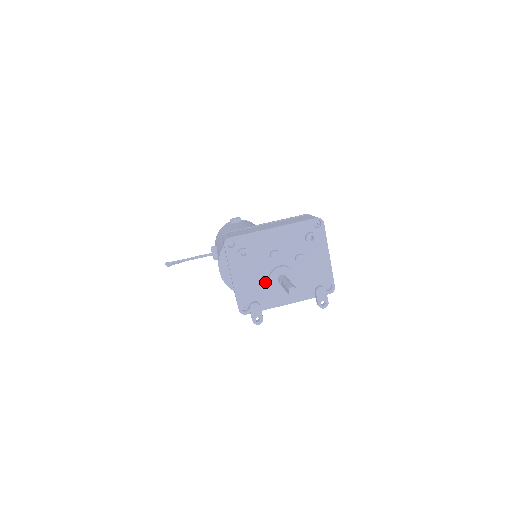
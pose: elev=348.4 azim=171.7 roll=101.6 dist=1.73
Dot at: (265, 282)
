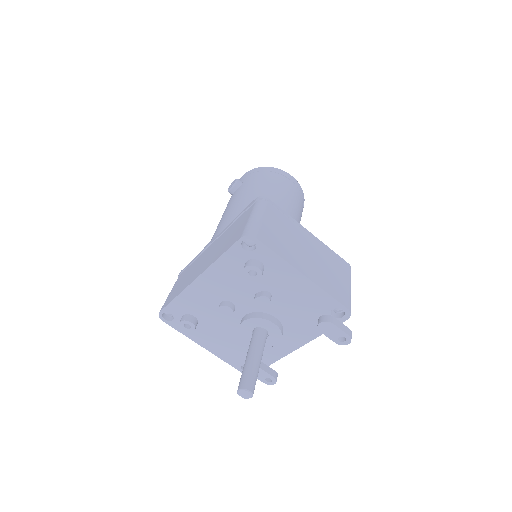
Dot at: occluded
